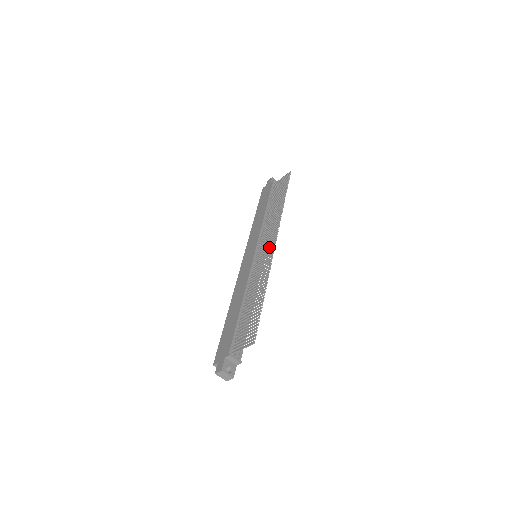
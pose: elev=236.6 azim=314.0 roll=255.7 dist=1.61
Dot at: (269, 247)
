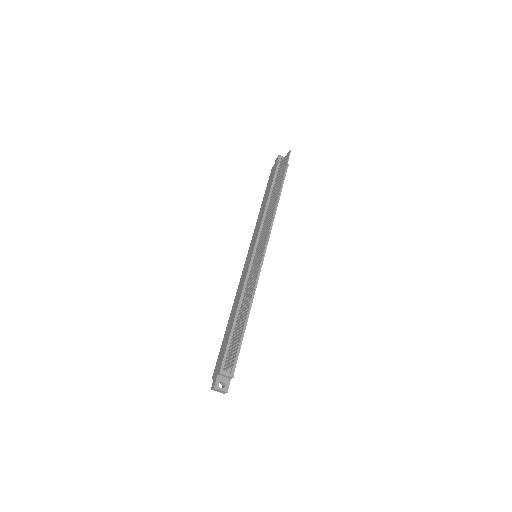
Dot at: (261, 250)
